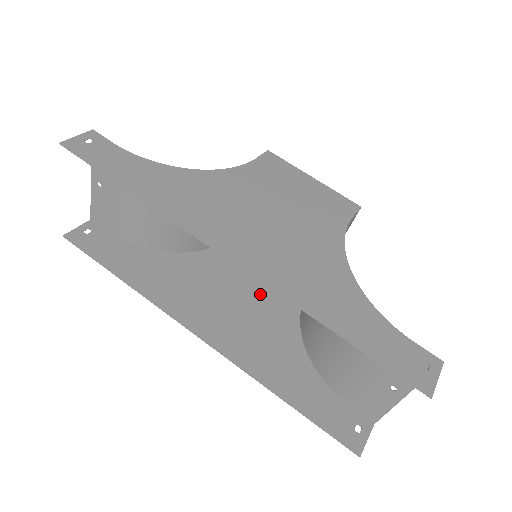
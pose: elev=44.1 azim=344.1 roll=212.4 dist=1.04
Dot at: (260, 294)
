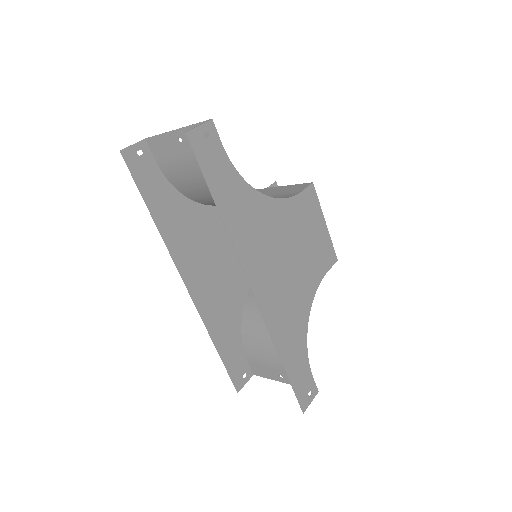
Dot at: (235, 261)
